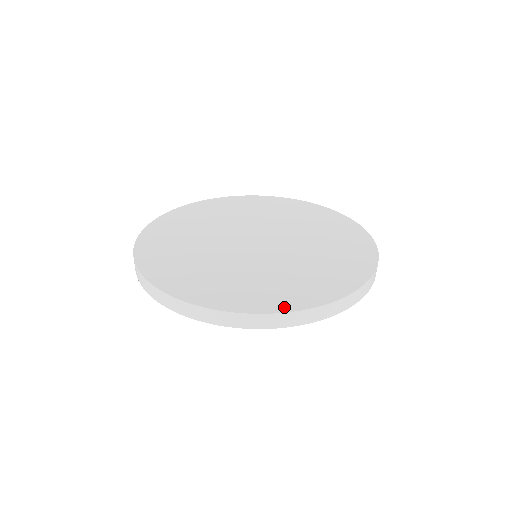
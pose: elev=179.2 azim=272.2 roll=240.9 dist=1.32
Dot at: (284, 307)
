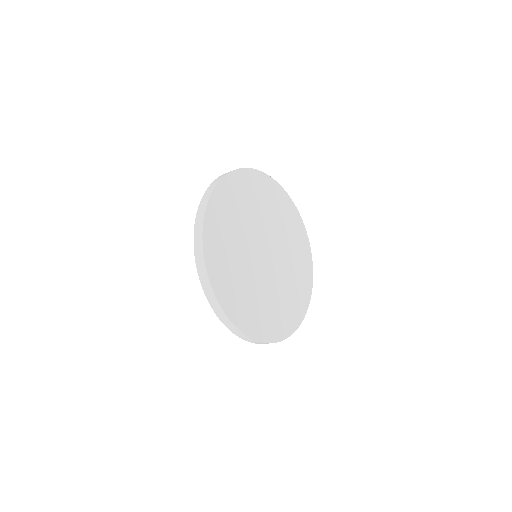
Dot at: (298, 322)
